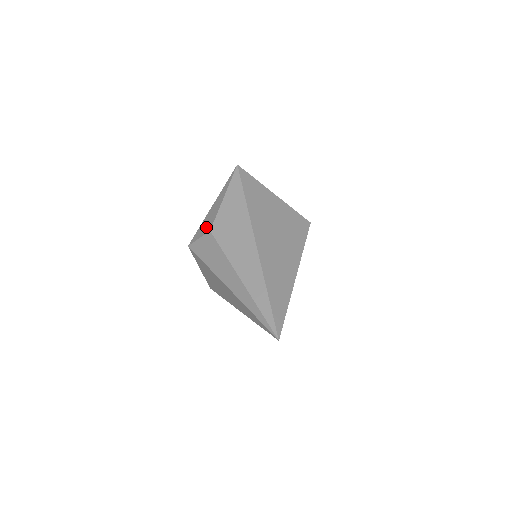
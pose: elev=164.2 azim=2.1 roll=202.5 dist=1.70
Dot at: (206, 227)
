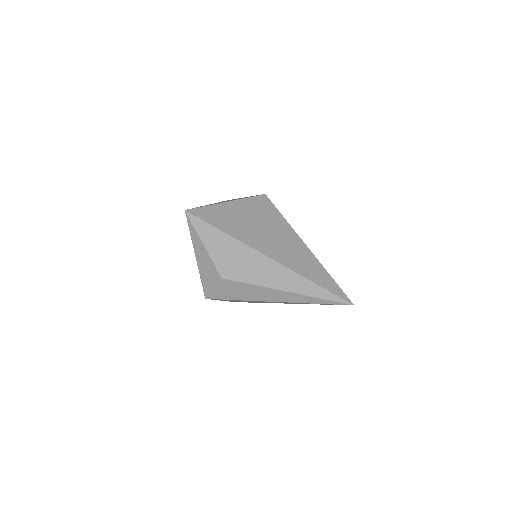
Dot at: (212, 277)
